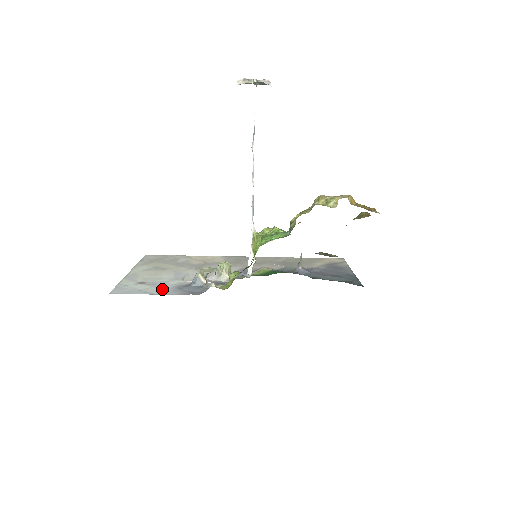
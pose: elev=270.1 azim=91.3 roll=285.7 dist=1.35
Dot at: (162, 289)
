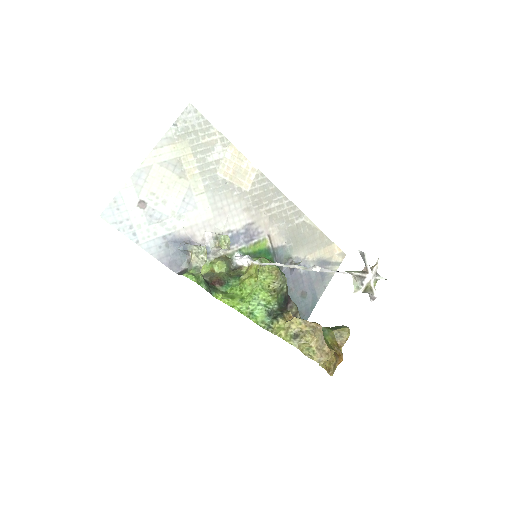
Dot at: (152, 235)
